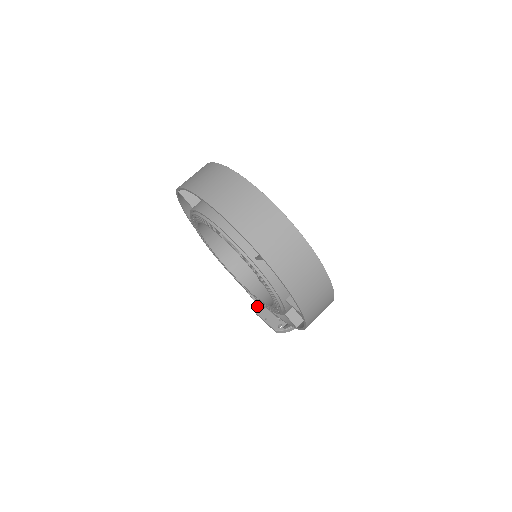
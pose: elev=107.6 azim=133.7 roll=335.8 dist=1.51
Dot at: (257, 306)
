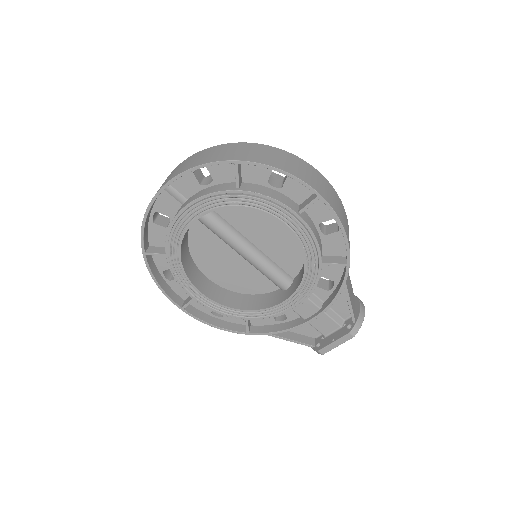
Dot at: (316, 348)
